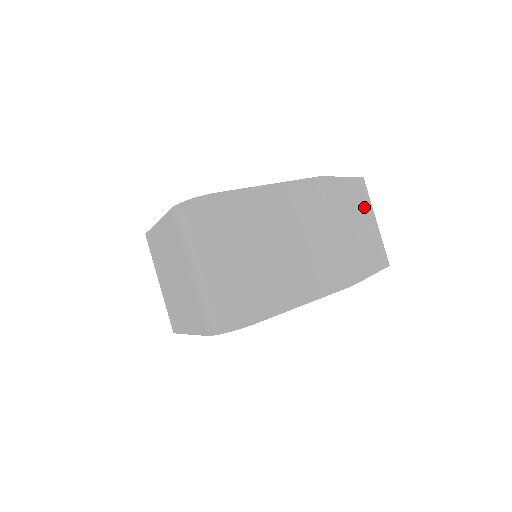
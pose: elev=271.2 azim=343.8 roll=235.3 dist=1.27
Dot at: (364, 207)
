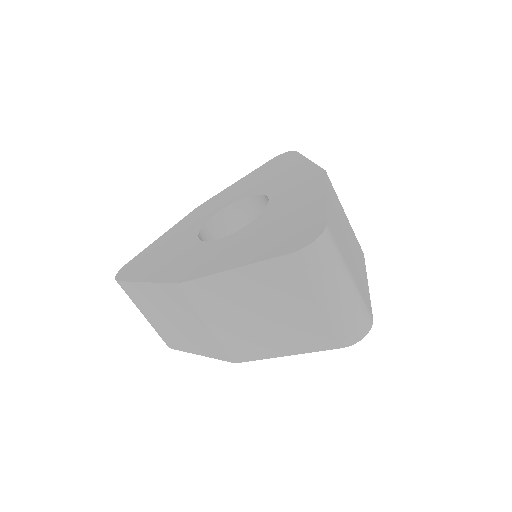
Dot at: occluded
